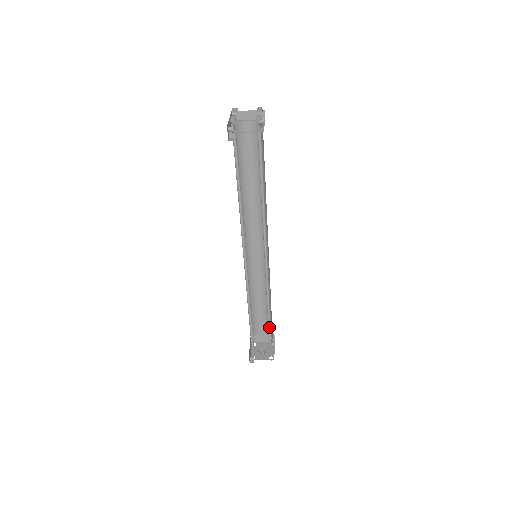
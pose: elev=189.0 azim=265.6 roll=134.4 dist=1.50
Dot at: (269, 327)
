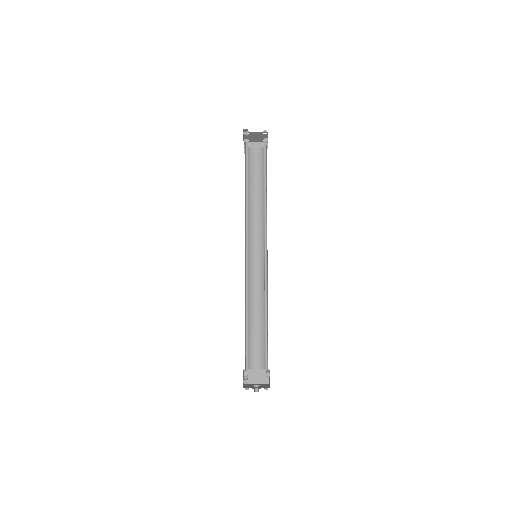
Dot at: (265, 339)
